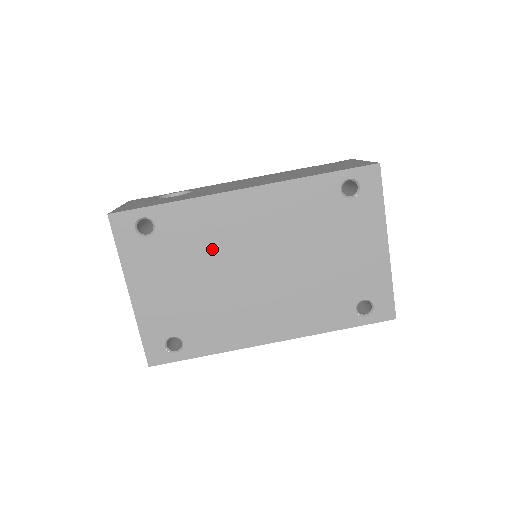
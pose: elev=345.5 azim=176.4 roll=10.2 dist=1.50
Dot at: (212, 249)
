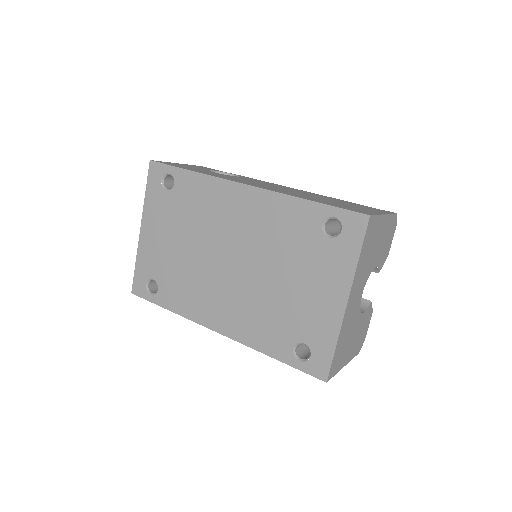
Dot at: (204, 224)
